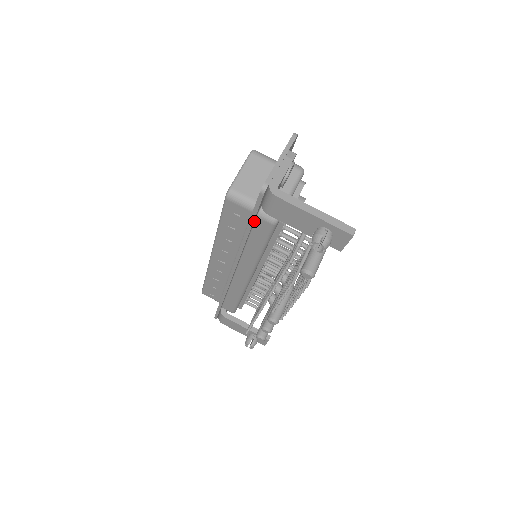
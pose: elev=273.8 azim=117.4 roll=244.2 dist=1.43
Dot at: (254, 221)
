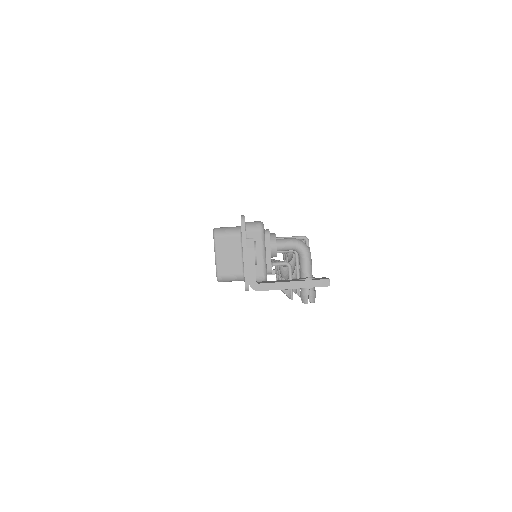
Dot at: occluded
